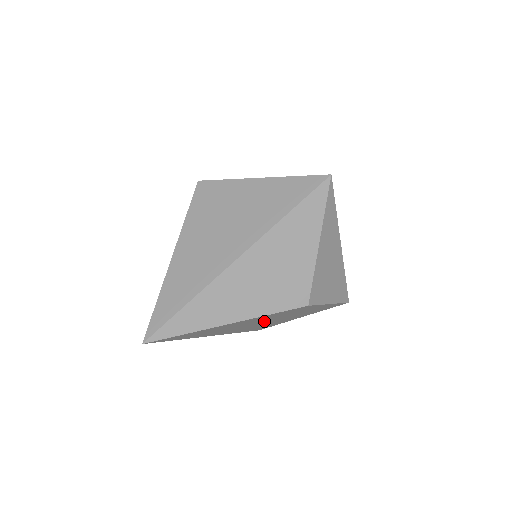
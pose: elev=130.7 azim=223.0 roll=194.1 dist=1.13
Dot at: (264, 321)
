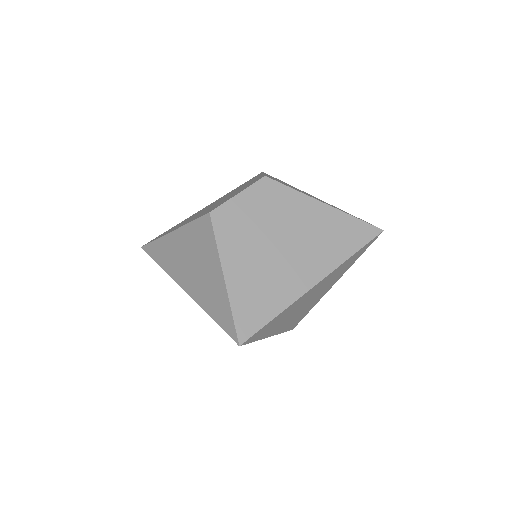
Dot at: occluded
